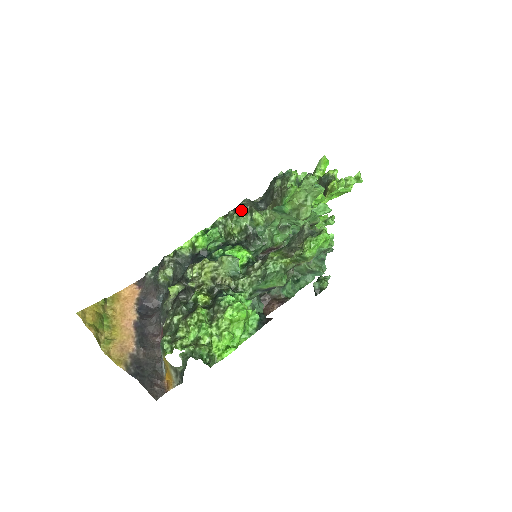
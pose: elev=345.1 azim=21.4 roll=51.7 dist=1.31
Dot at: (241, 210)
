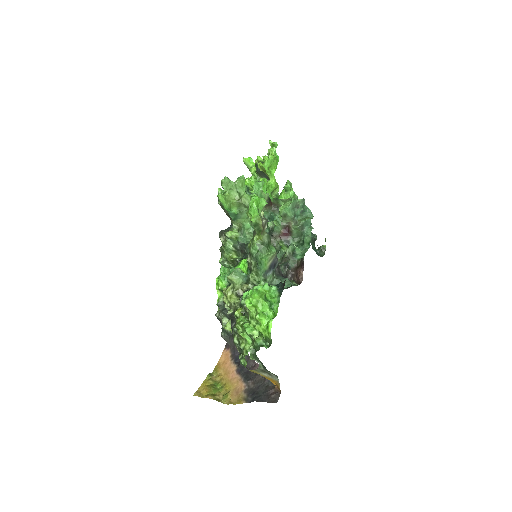
Dot at: (222, 241)
